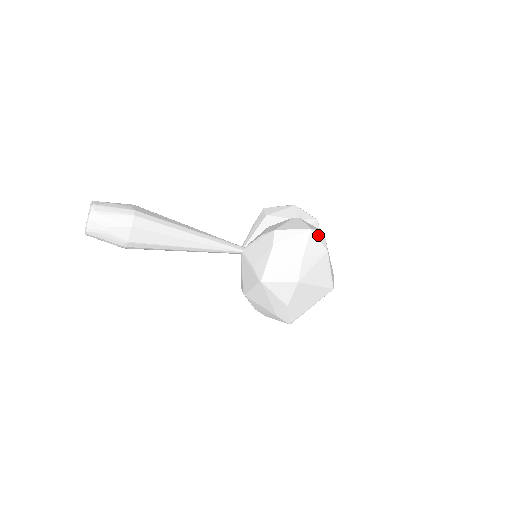
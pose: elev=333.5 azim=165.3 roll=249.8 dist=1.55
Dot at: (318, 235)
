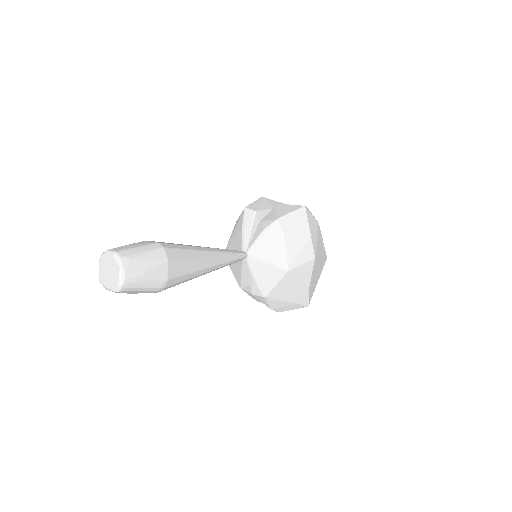
Dot at: (309, 211)
